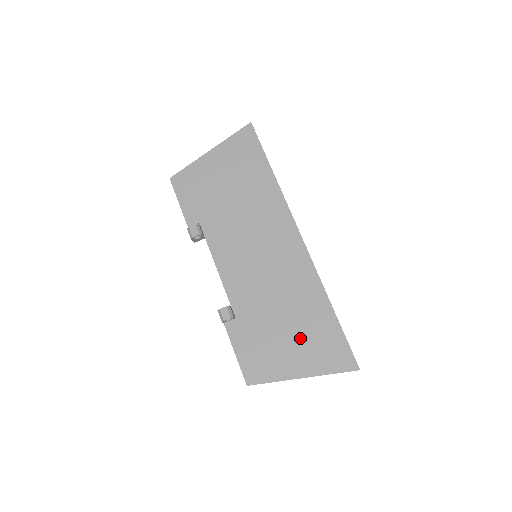
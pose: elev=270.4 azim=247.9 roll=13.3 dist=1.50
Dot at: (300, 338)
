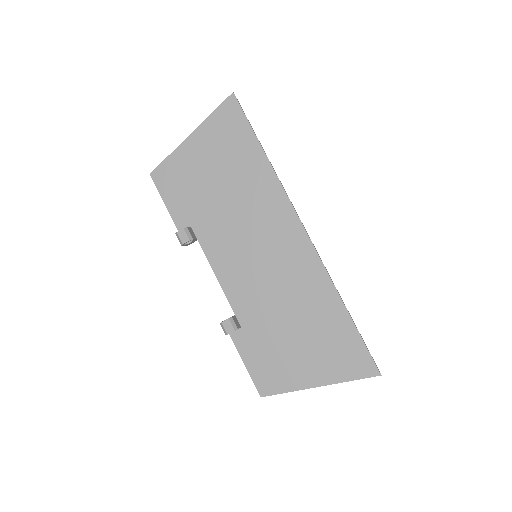
Dot at: (313, 345)
